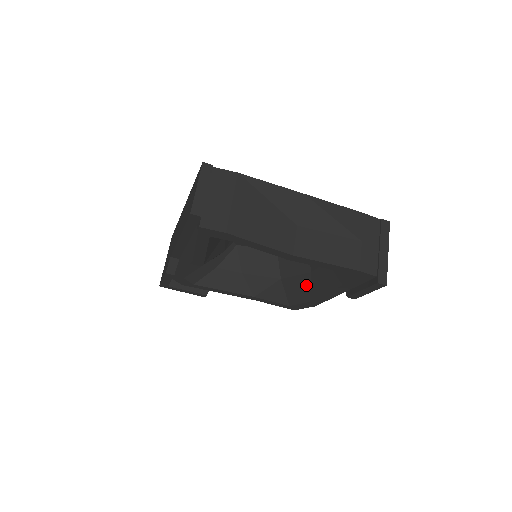
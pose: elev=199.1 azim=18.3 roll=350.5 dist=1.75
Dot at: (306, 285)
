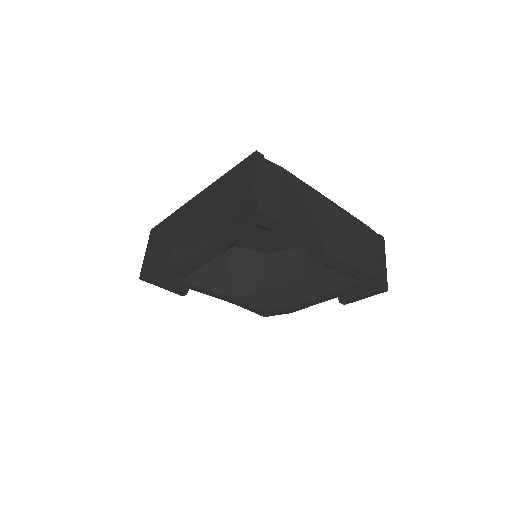
Dot at: (292, 290)
